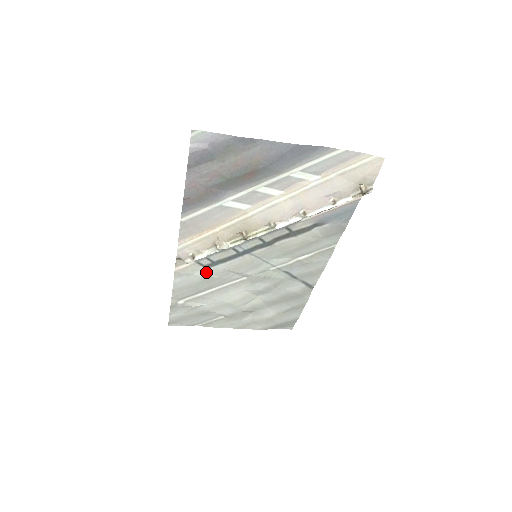
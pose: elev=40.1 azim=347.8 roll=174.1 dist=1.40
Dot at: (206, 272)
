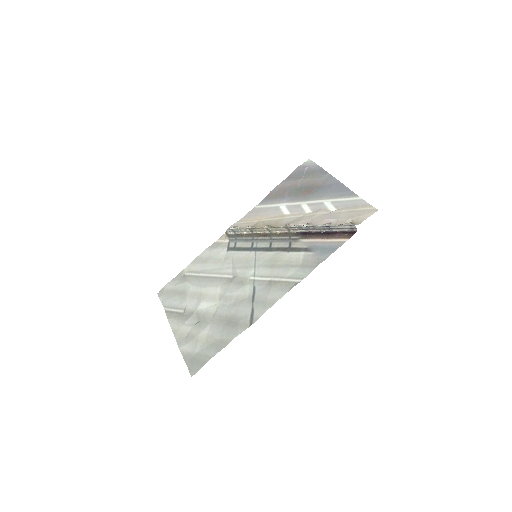
Dot at: (224, 253)
